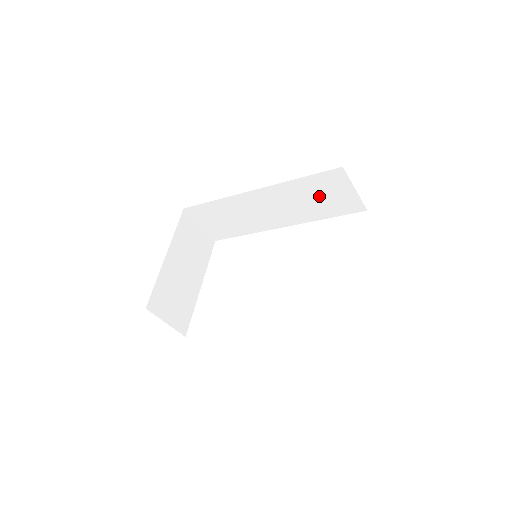
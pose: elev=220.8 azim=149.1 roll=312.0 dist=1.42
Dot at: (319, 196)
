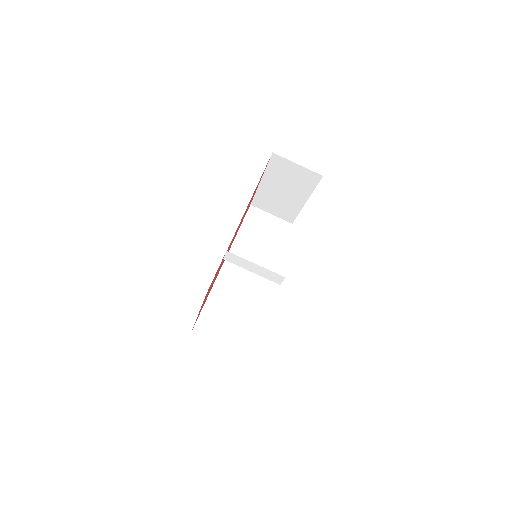
Dot at: (260, 235)
